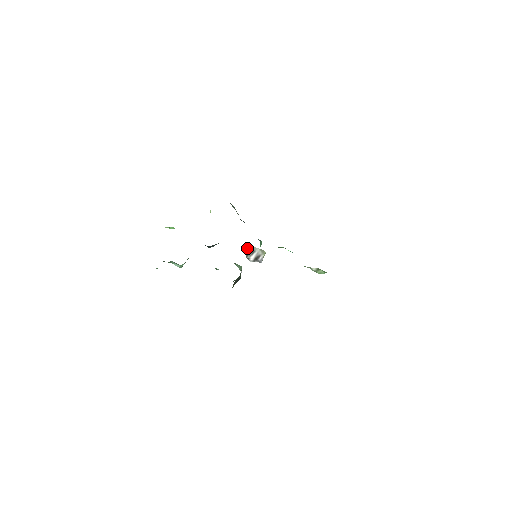
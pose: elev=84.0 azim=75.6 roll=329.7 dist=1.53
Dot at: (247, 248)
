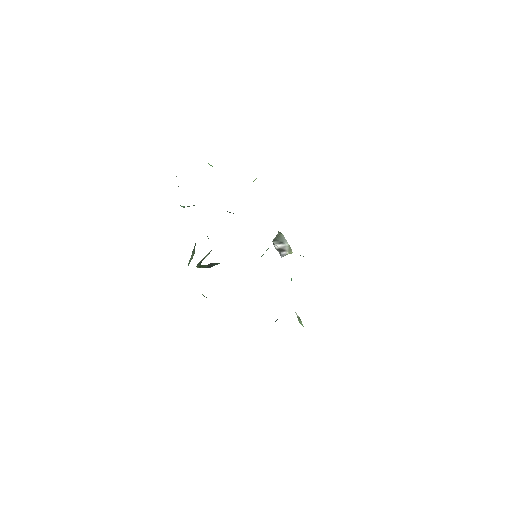
Dot at: (279, 234)
